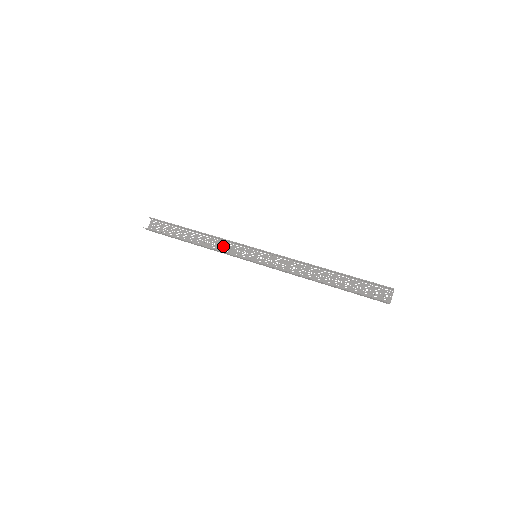
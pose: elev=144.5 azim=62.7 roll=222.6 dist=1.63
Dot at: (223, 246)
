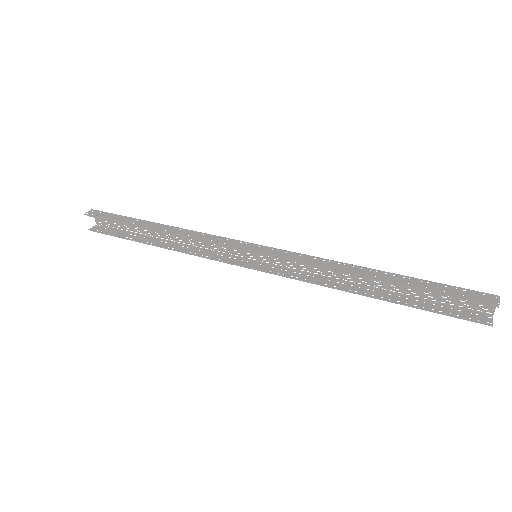
Dot at: occluded
